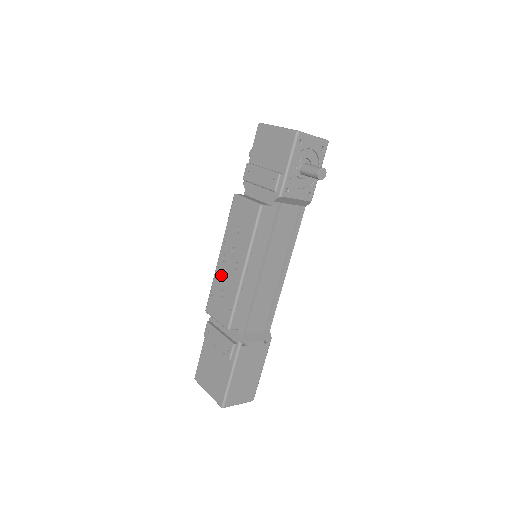
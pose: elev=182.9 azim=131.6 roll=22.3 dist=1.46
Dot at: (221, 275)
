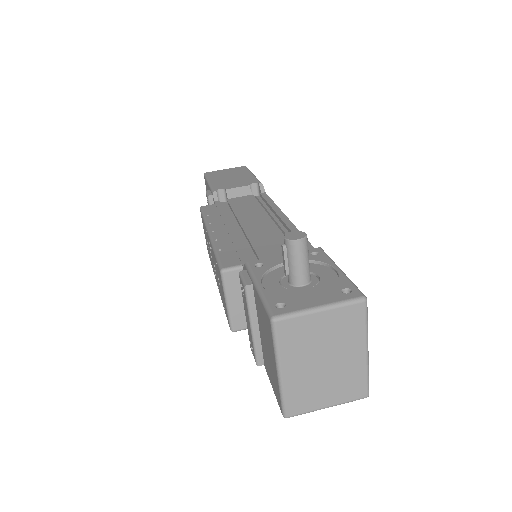
Dot at: occluded
